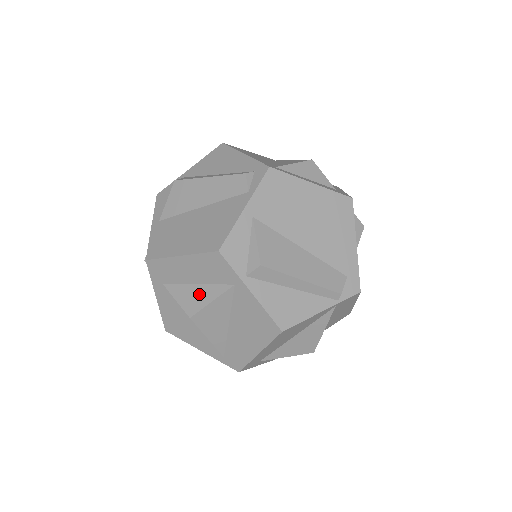
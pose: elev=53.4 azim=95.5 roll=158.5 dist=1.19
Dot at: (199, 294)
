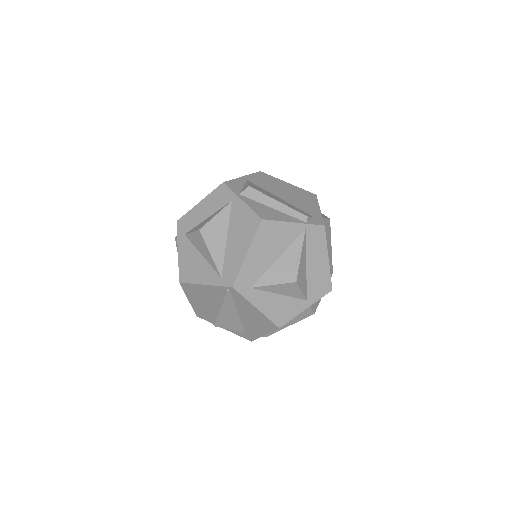
Dot at: (208, 219)
